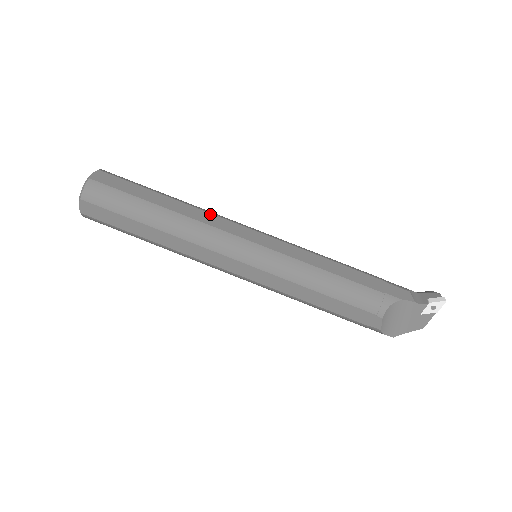
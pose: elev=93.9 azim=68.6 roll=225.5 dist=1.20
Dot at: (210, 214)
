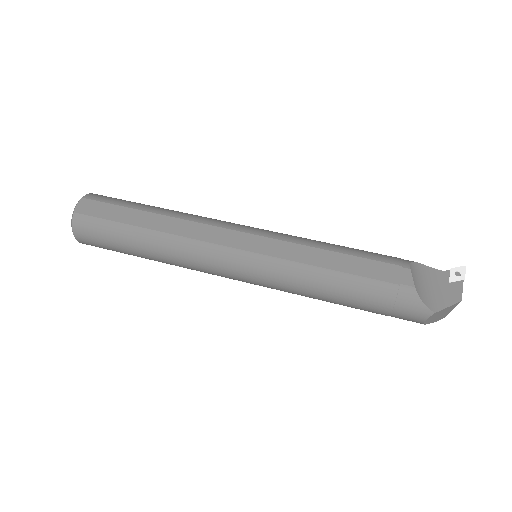
Dot at: occluded
